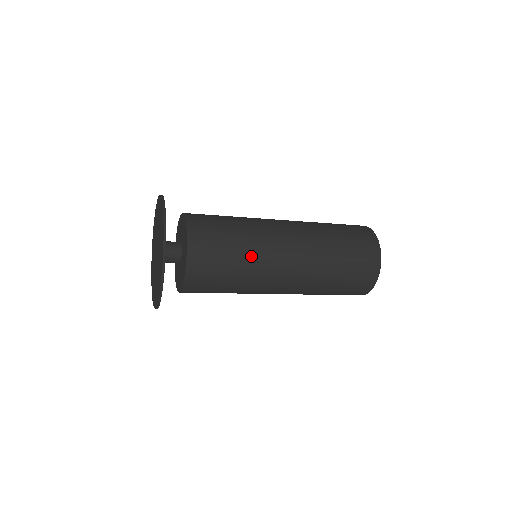
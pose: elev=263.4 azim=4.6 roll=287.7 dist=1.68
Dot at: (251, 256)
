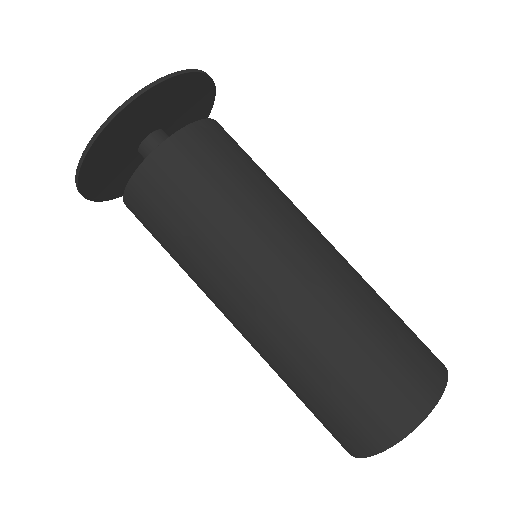
Dot at: (220, 239)
